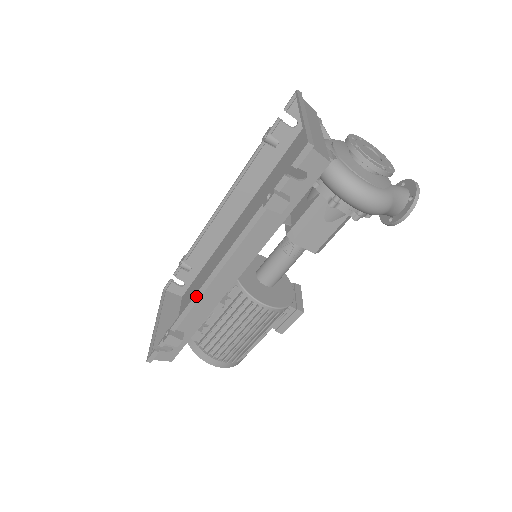
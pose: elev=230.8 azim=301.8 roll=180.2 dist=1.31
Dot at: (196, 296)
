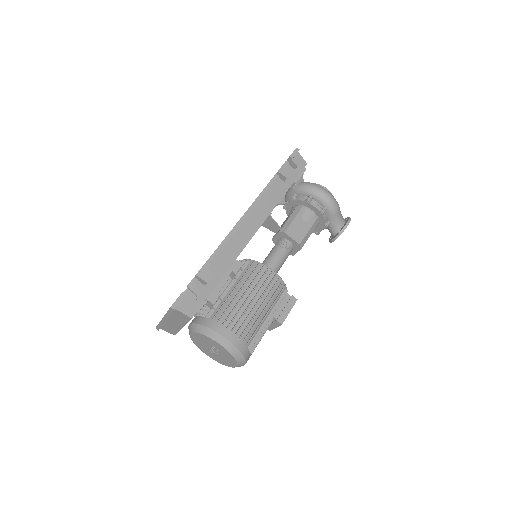
Dot at: (228, 235)
